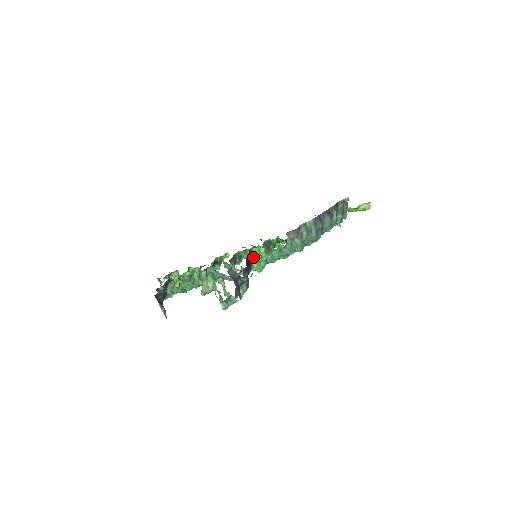
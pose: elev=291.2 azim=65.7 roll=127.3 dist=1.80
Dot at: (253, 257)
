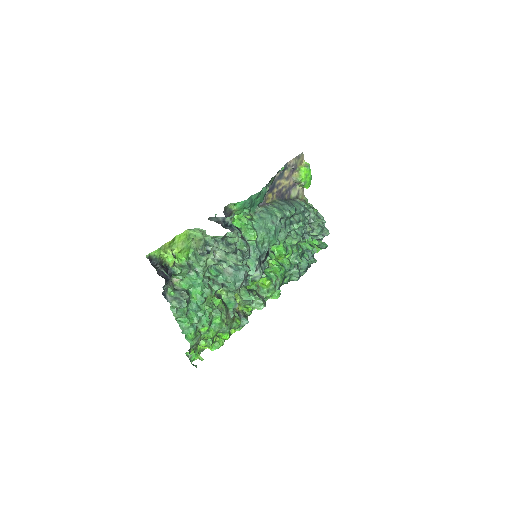
Dot at: (238, 228)
